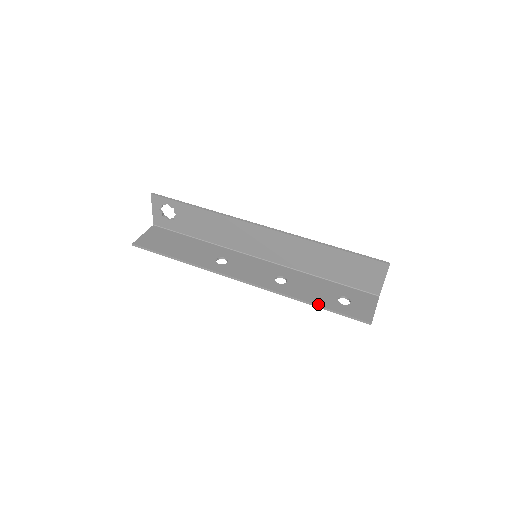
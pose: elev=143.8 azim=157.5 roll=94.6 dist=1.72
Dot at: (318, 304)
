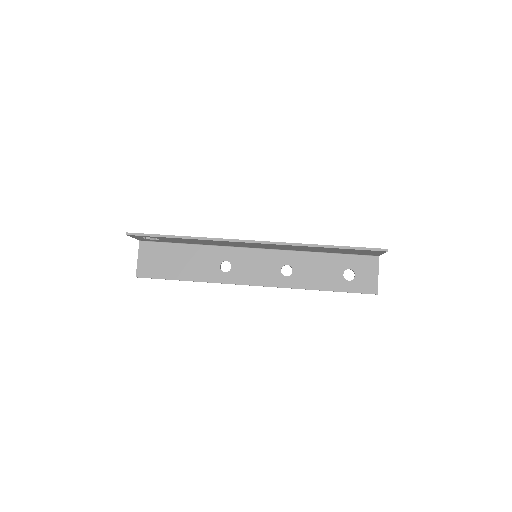
Dot at: (327, 289)
